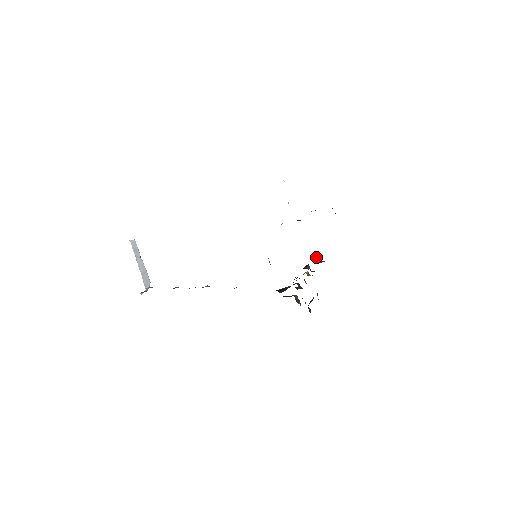
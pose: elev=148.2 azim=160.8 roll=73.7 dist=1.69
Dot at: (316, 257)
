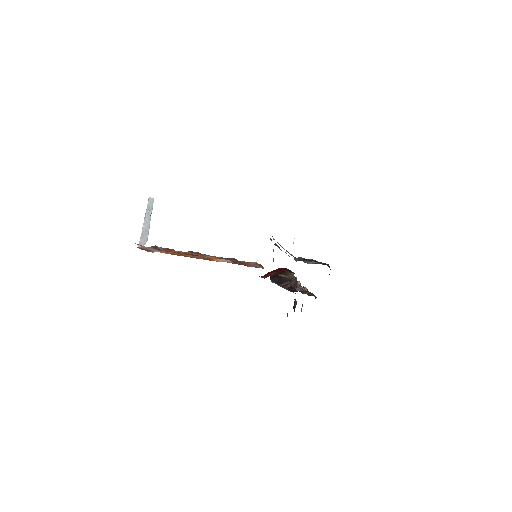
Dot at: occluded
